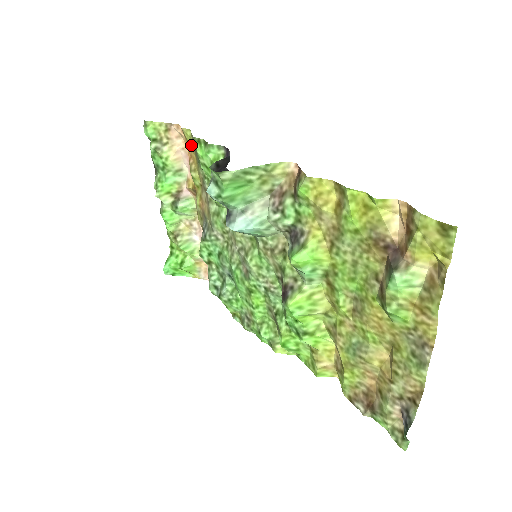
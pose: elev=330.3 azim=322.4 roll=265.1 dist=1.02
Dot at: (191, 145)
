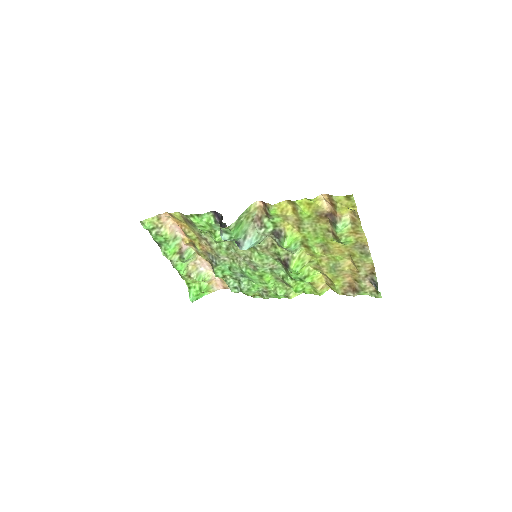
Dot at: (181, 220)
